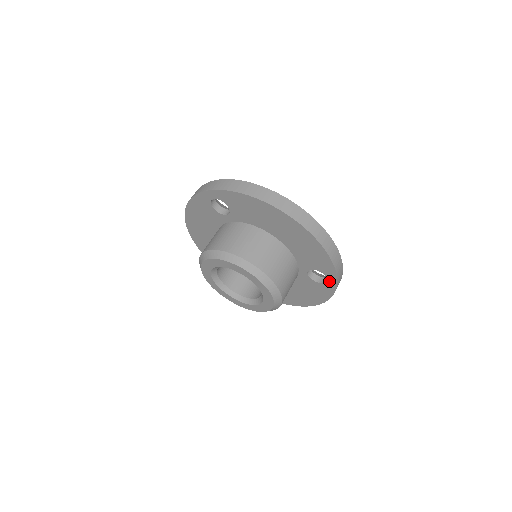
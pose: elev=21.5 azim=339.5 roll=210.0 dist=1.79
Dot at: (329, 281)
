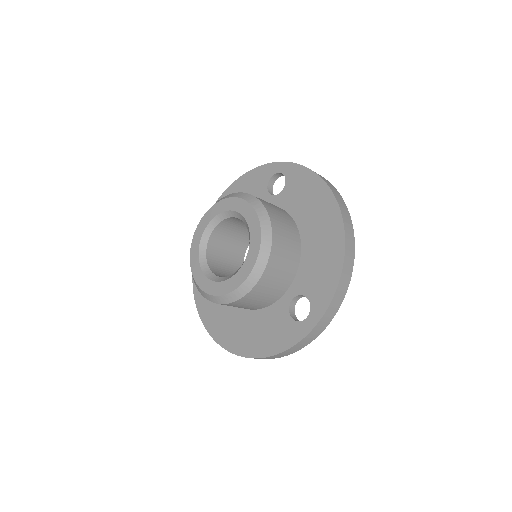
Dot at: (308, 319)
